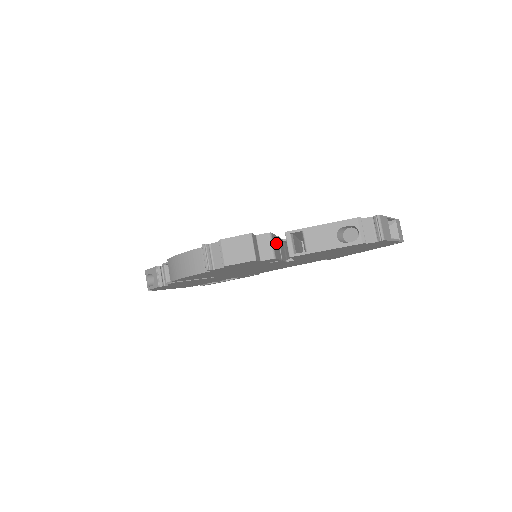
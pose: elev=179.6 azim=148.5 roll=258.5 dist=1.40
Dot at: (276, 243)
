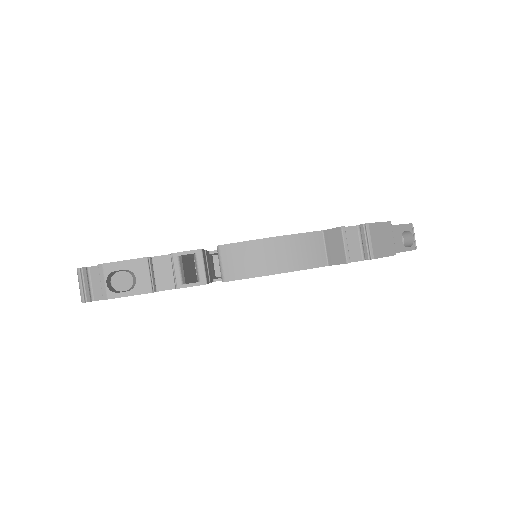
Dot at: occluded
